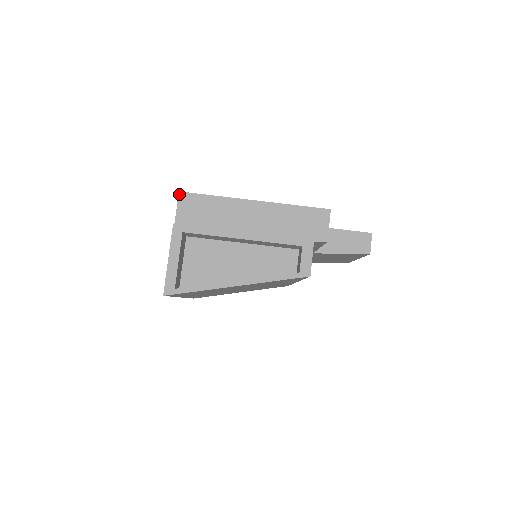
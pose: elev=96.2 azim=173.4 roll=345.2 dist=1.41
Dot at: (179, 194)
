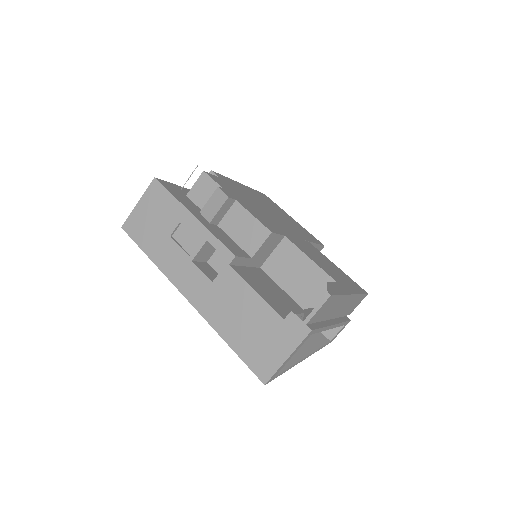
Dot at: (329, 298)
